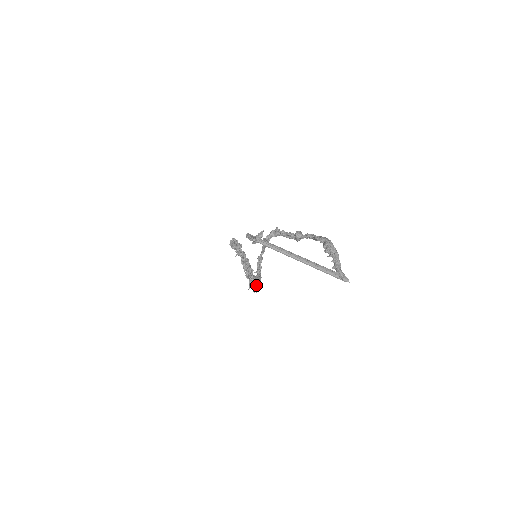
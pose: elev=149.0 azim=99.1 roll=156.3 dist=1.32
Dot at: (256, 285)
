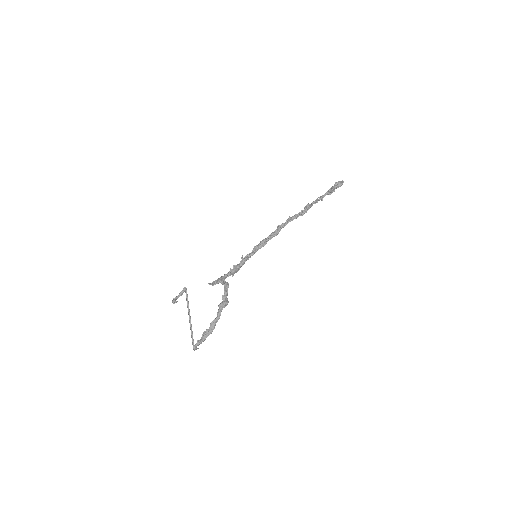
Dot at: (221, 278)
